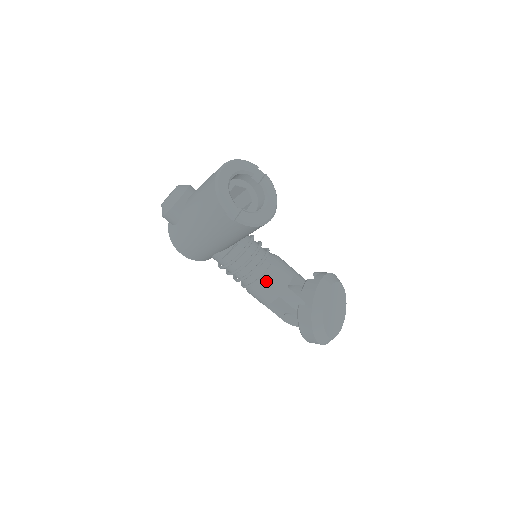
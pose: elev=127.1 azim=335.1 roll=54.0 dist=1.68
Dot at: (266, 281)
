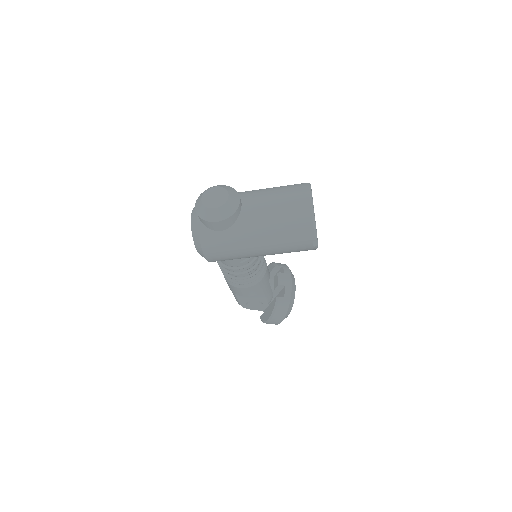
Dot at: (262, 279)
